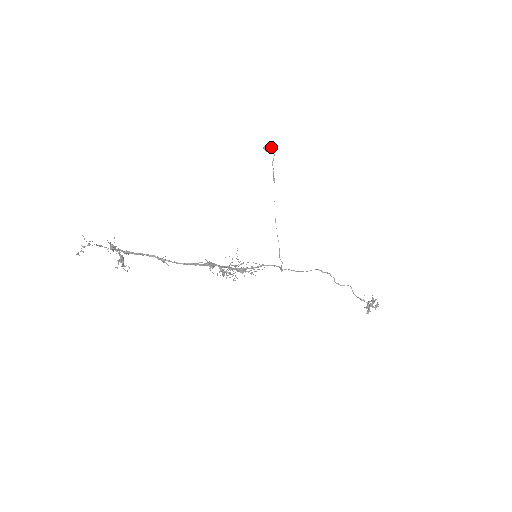
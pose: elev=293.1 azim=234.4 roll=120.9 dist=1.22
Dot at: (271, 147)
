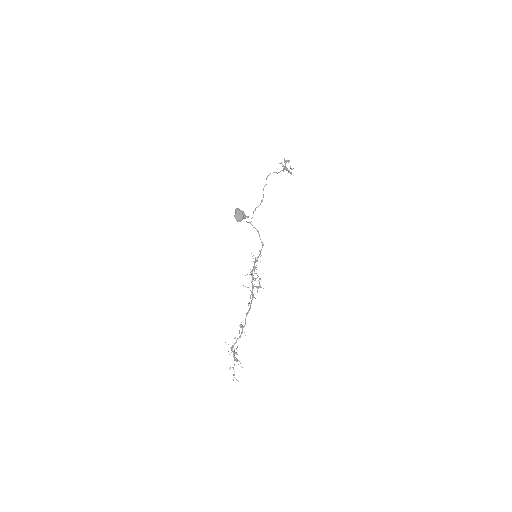
Dot at: (244, 216)
